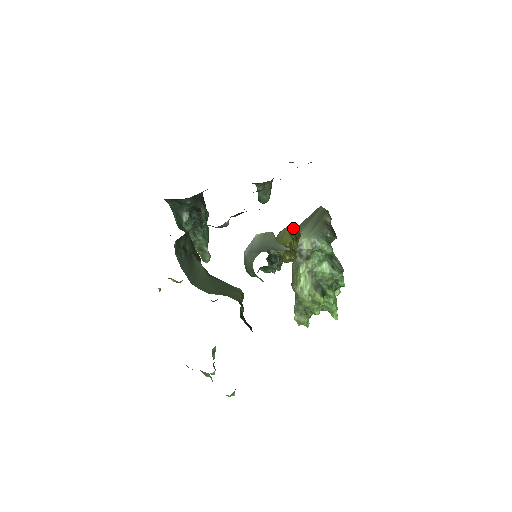
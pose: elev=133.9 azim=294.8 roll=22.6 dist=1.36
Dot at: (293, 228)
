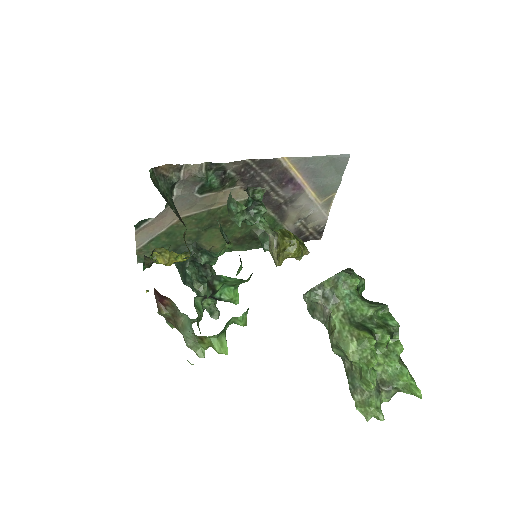
Dot at: occluded
